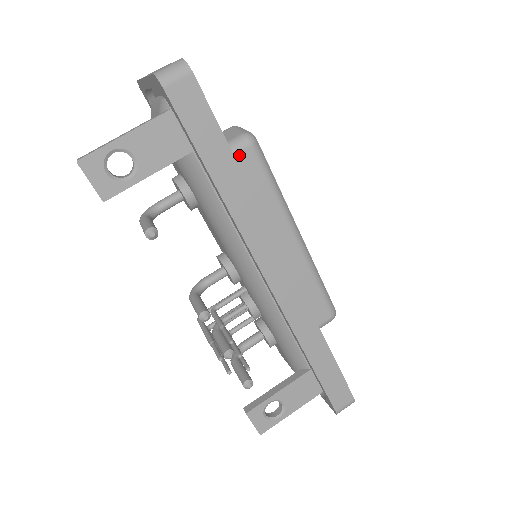
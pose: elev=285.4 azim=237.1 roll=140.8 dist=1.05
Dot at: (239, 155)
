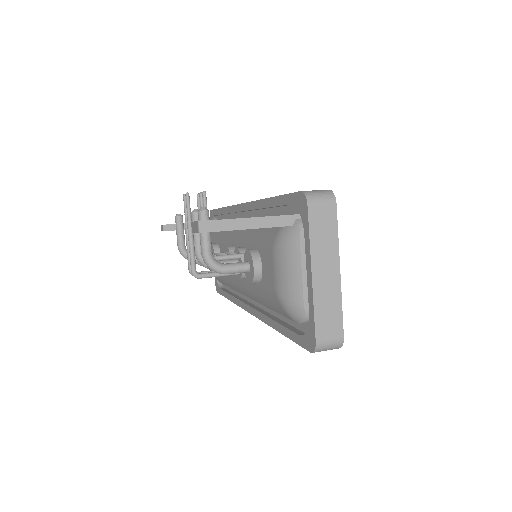
Dot at: occluded
